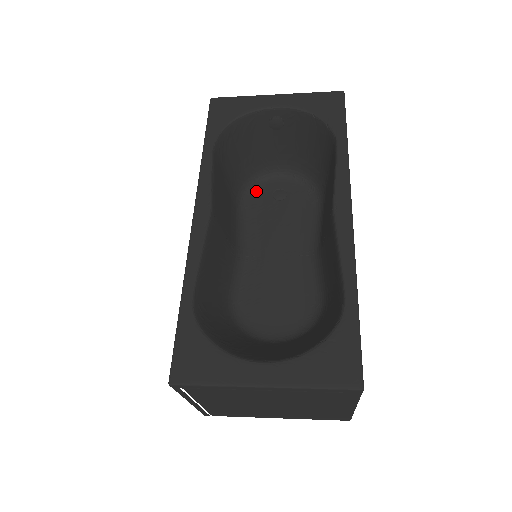
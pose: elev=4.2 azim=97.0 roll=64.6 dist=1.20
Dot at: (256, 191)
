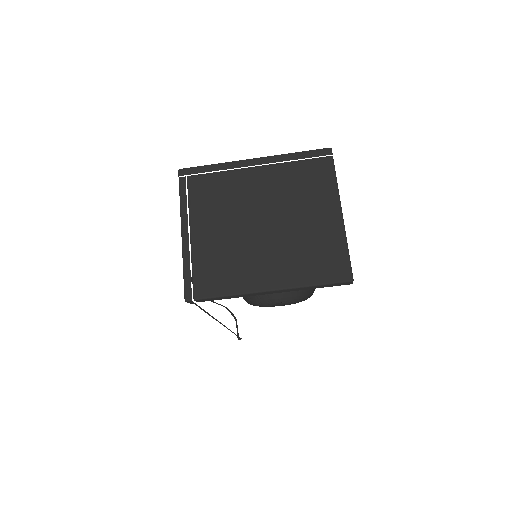
Dot at: occluded
